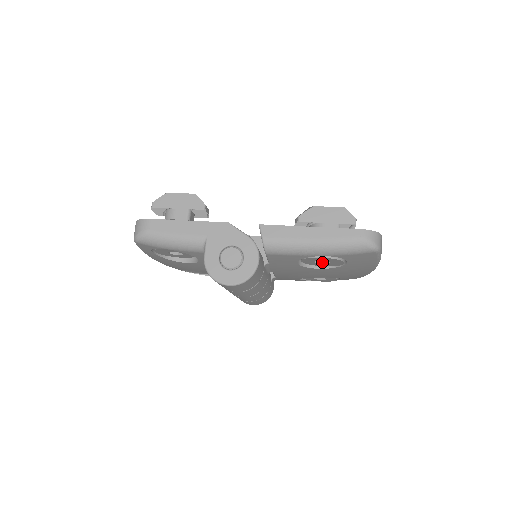
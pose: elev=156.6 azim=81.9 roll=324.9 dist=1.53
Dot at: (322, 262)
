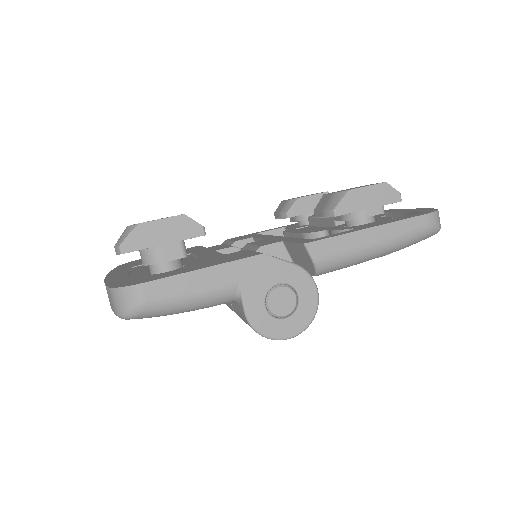
Dot at: occluded
